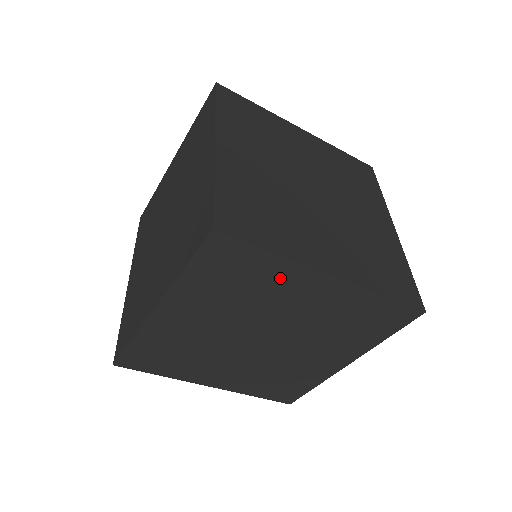
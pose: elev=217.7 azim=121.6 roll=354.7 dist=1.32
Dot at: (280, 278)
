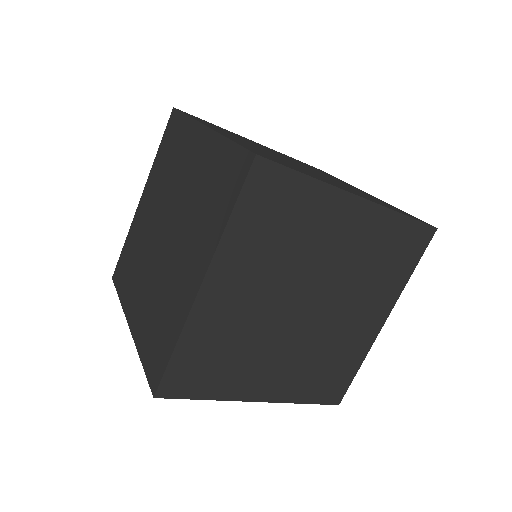
Dot at: (318, 210)
